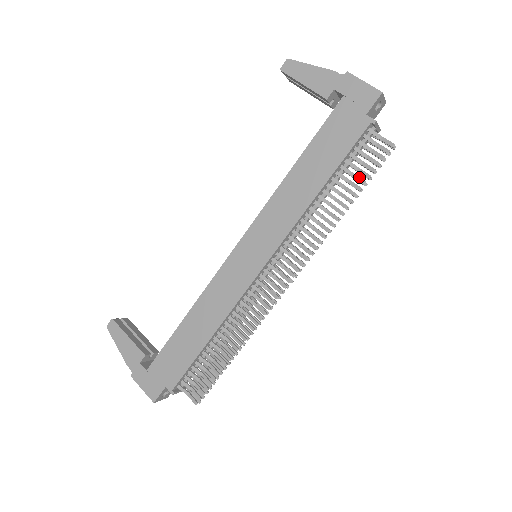
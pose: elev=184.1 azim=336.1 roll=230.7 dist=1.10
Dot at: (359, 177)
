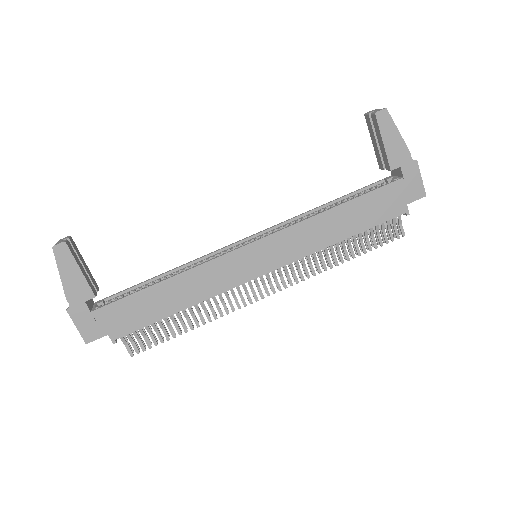
Dot at: occluded
